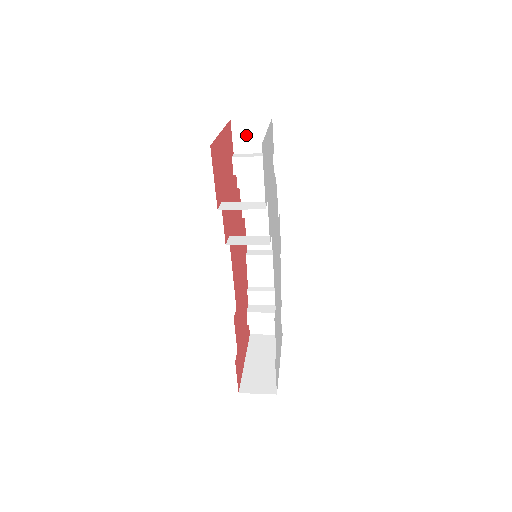
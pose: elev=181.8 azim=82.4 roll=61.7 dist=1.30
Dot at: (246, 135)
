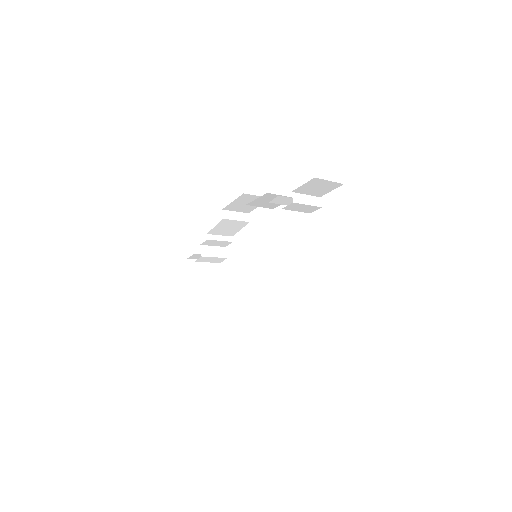
Dot at: (314, 186)
